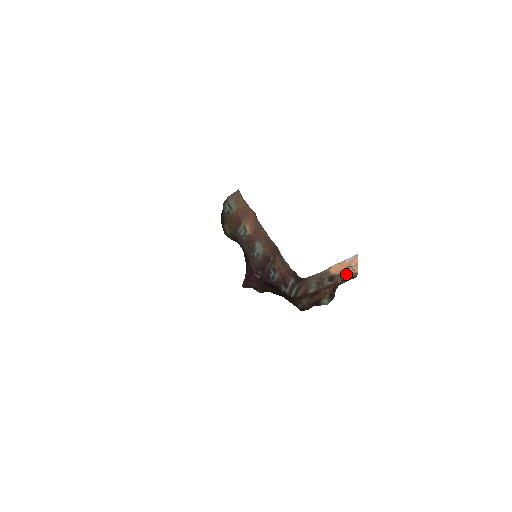
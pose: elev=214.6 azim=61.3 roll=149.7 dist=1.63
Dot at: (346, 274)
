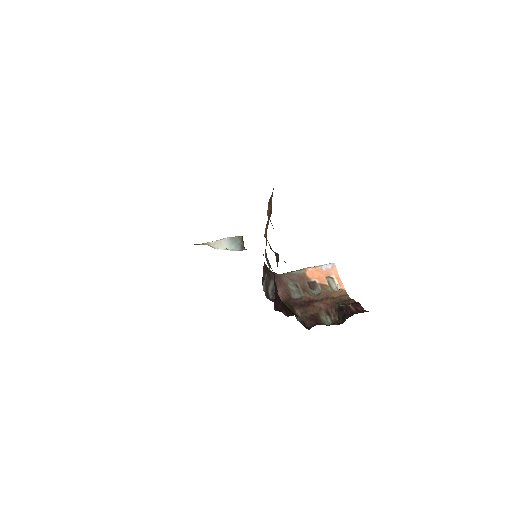
Dot at: (330, 286)
